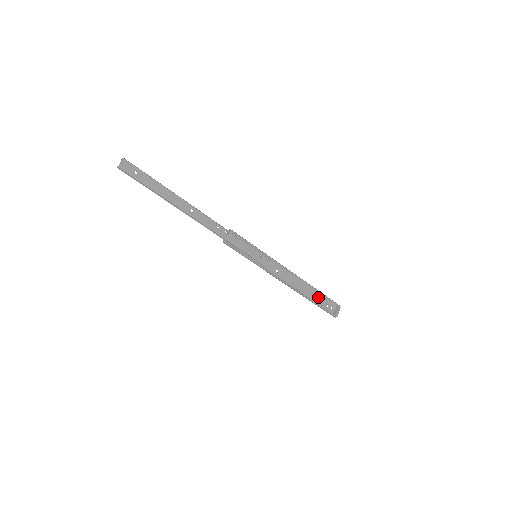
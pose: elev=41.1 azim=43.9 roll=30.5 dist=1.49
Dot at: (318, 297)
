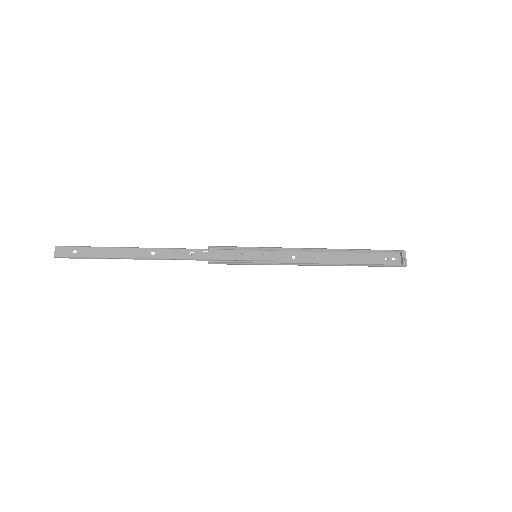
Dot at: (367, 256)
